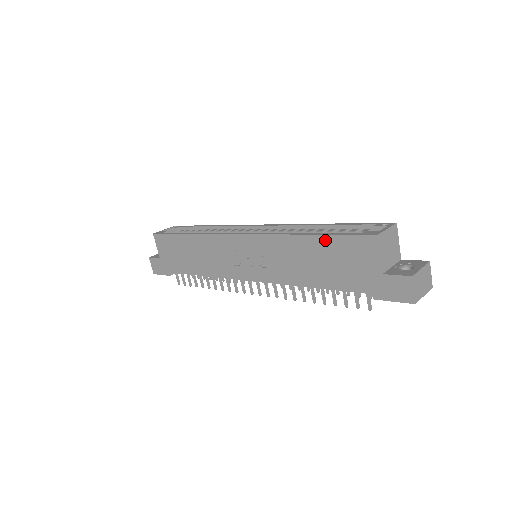
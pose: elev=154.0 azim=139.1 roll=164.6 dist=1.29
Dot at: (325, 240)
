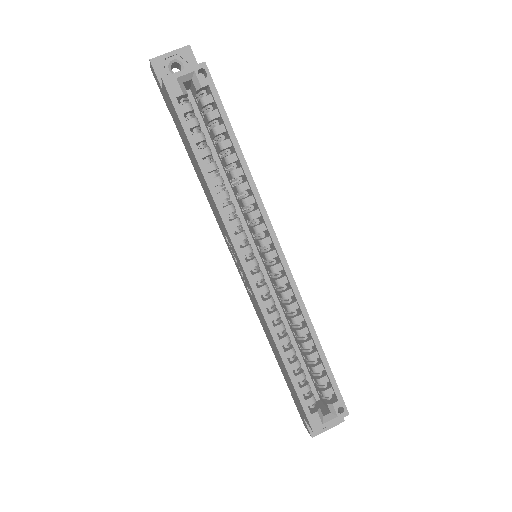
Dot at: (290, 381)
